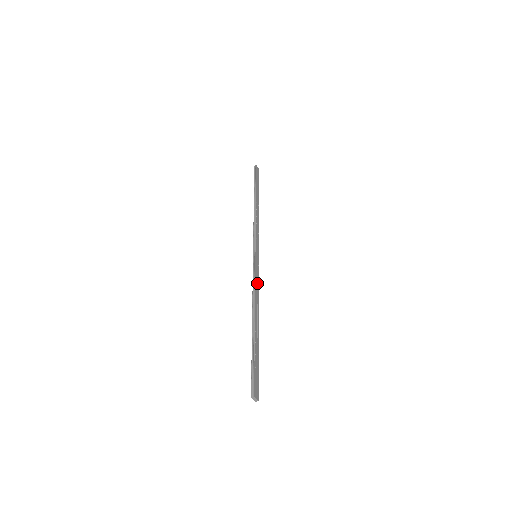
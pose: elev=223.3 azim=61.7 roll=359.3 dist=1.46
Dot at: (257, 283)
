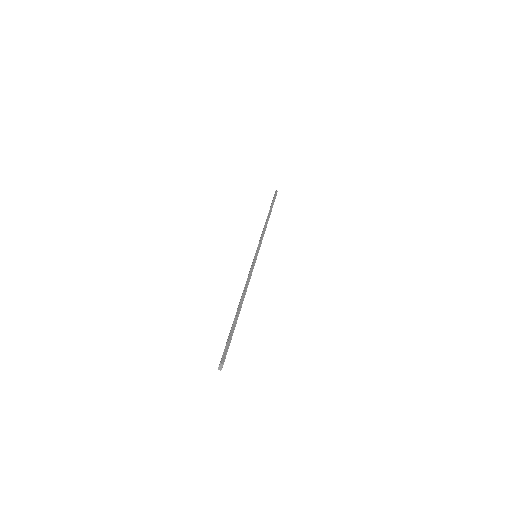
Dot at: occluded
